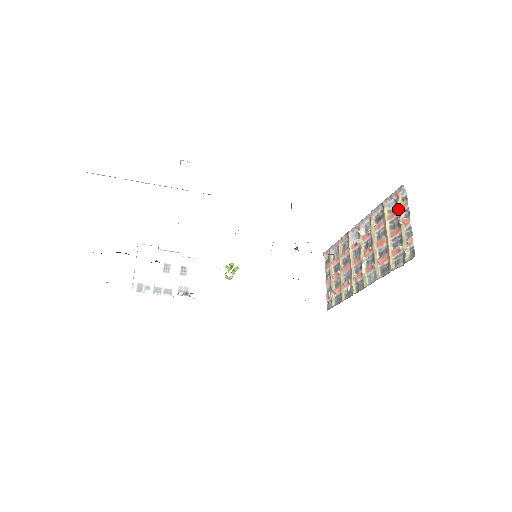
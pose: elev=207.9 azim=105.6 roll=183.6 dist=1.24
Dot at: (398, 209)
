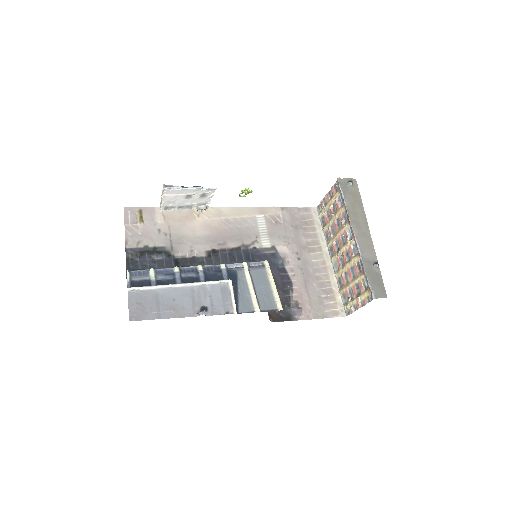
Dot at: (363, 293)
